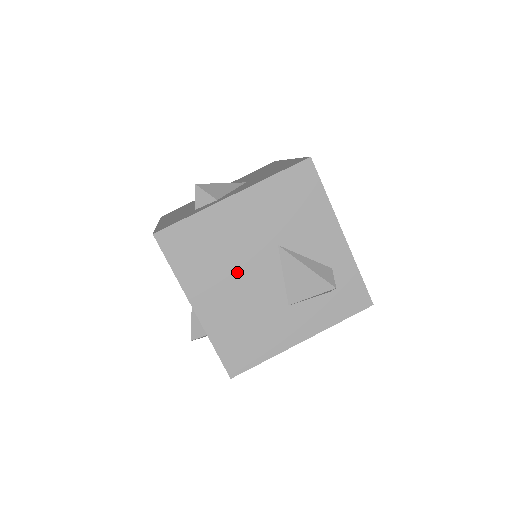
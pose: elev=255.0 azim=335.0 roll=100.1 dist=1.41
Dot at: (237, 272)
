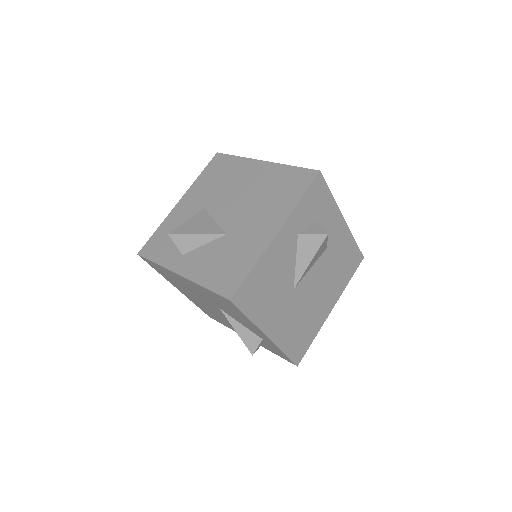
Dot at: (197, 297)
